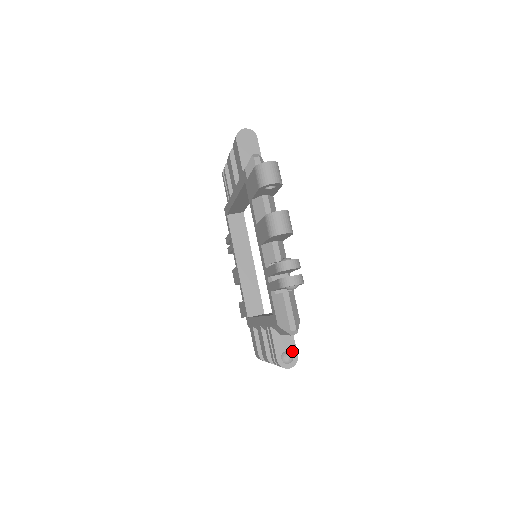
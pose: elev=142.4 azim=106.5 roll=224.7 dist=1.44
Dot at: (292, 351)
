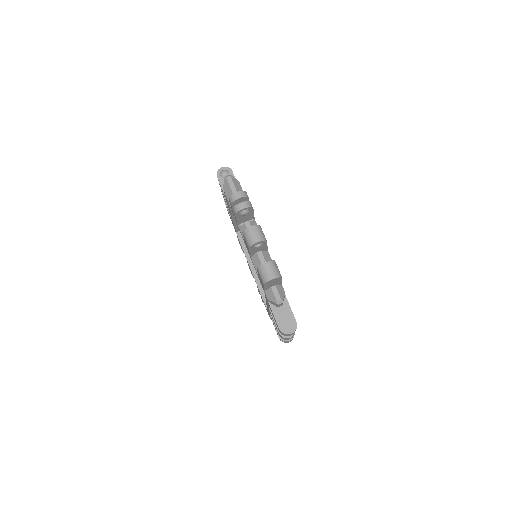
Dot at: occluded
